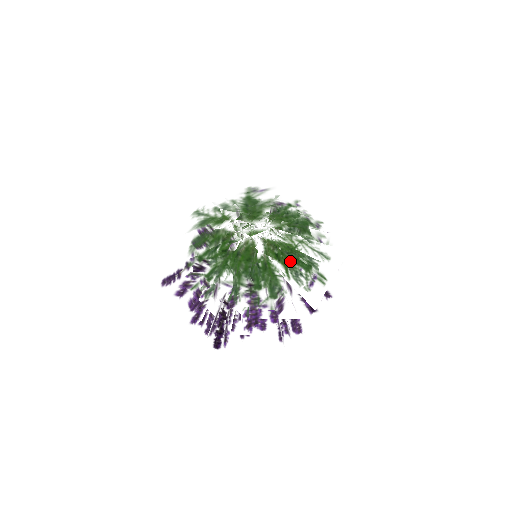
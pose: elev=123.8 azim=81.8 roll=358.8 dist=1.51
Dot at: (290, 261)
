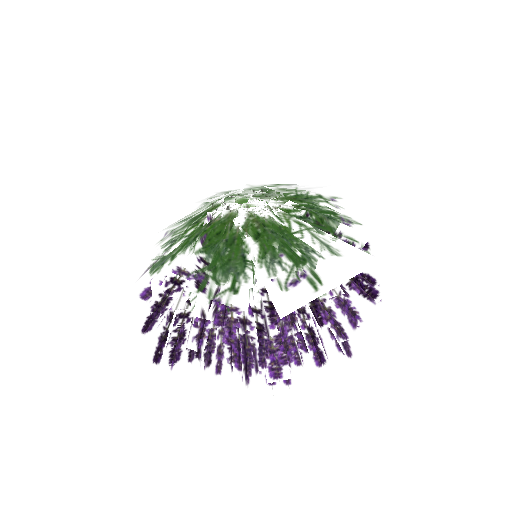
Dot at: (271, 242)
